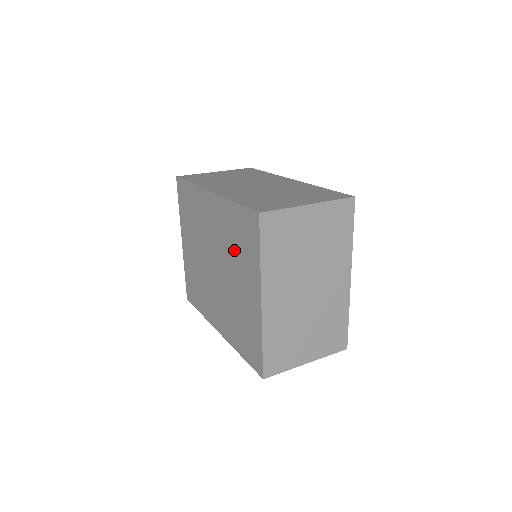
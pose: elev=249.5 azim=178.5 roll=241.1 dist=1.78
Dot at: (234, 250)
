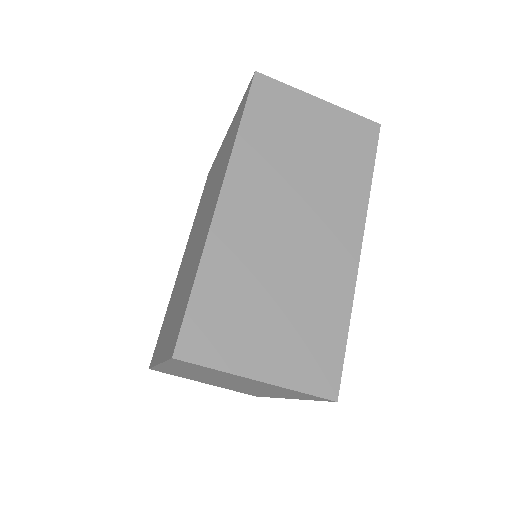
Dot at: (184, 289)
